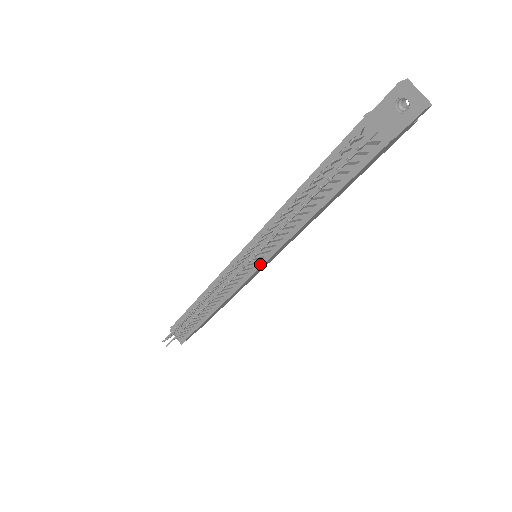
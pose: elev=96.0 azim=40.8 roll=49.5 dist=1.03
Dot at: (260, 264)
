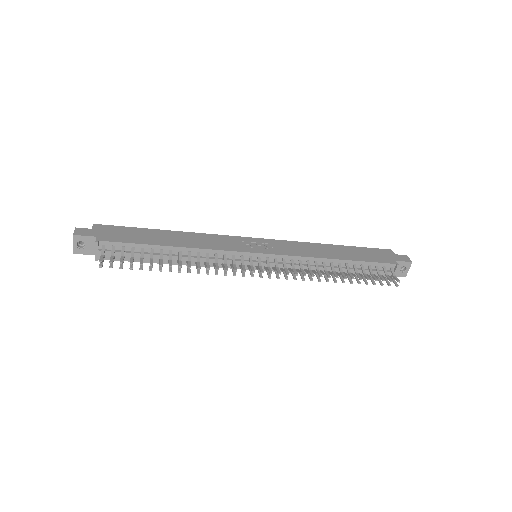
Dot at: occluded
